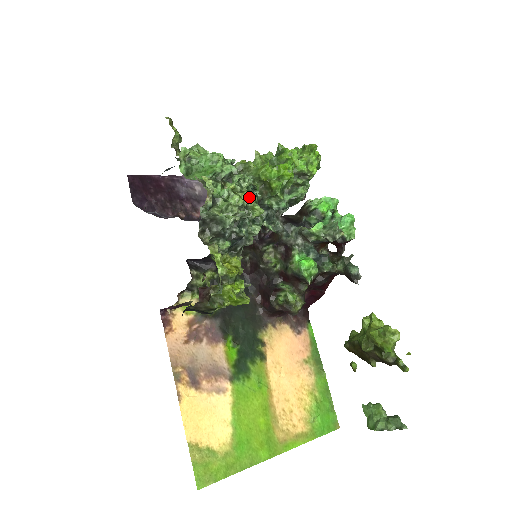
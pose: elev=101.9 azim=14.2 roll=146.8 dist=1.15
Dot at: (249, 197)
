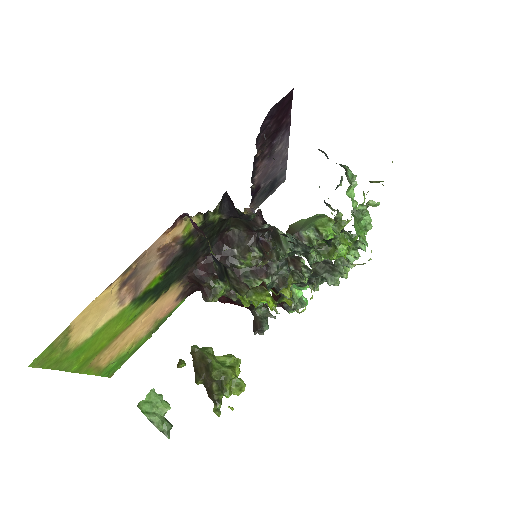
Dot at: occluded
